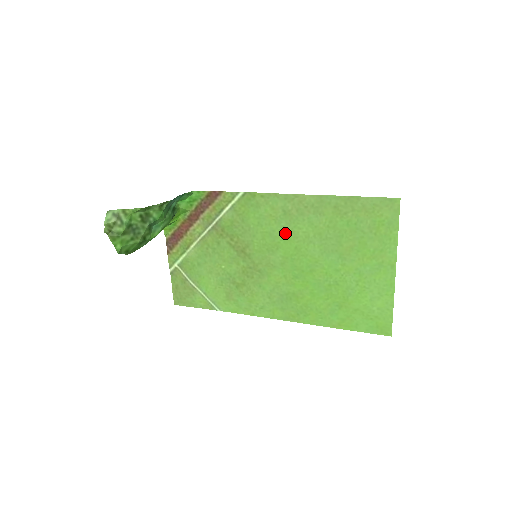
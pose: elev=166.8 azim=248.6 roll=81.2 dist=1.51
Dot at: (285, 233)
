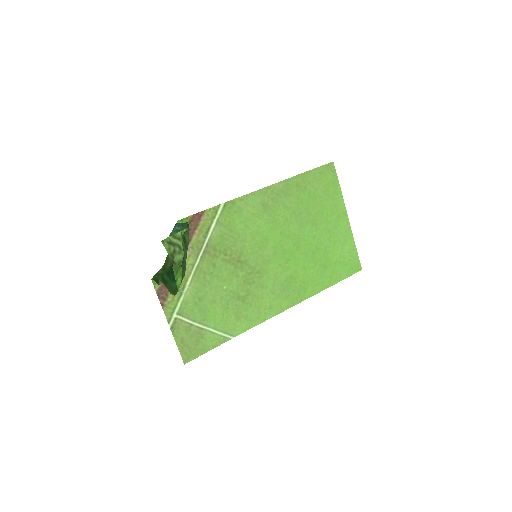
Dot at: (269, 224)
